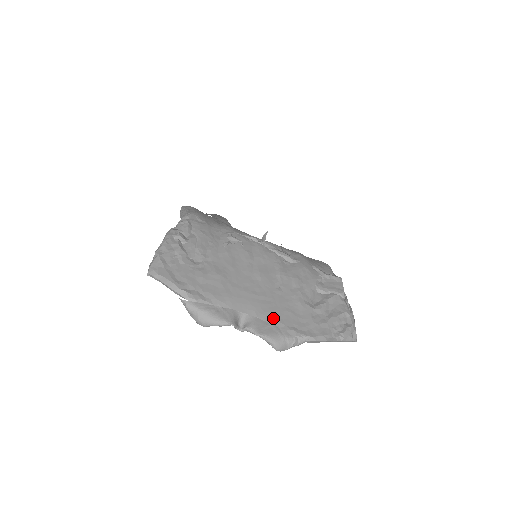
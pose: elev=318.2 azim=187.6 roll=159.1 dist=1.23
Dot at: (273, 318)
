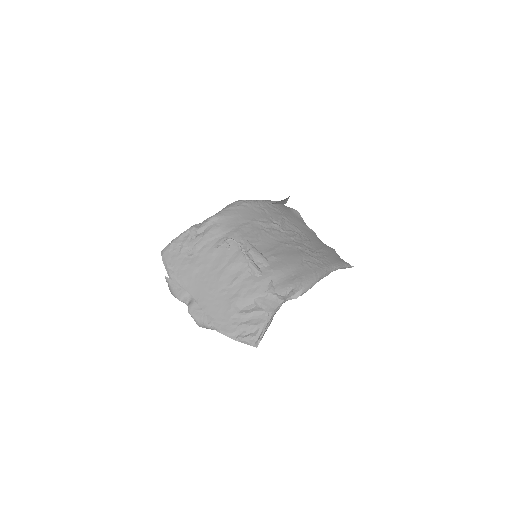
Dot at: (206, 307)
